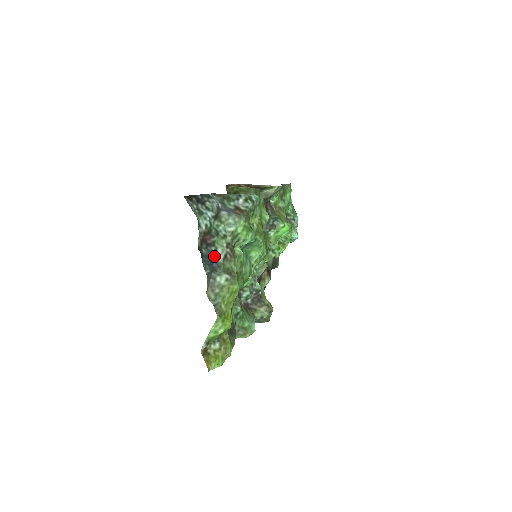
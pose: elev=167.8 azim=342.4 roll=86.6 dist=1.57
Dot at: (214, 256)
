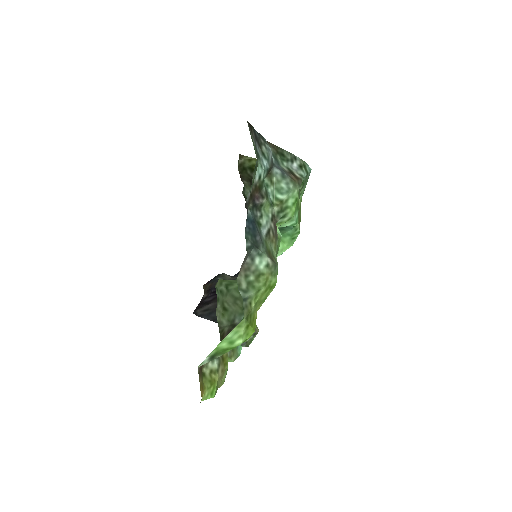
Dot at: (258, 225)
